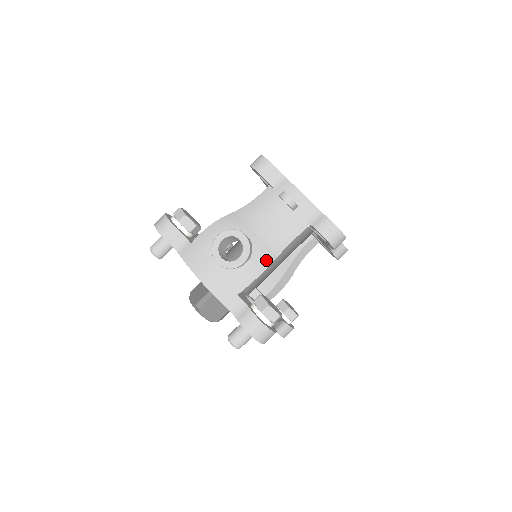
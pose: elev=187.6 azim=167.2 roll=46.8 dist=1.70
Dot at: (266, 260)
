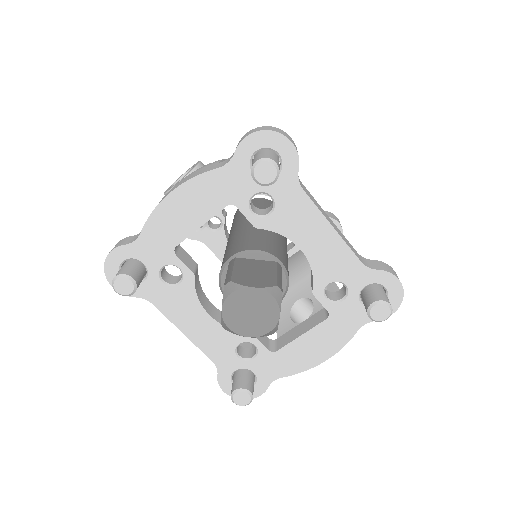
Dot at: occluded
